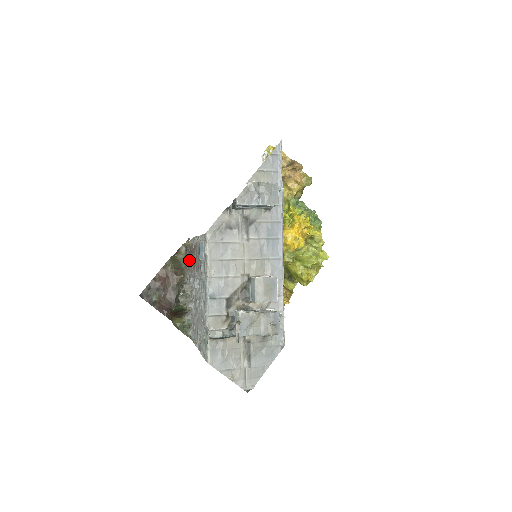
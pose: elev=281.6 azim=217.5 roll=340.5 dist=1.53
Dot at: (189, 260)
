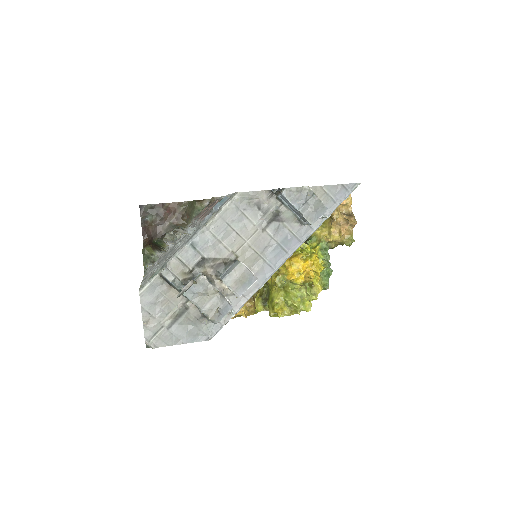
Dot at: occluded
